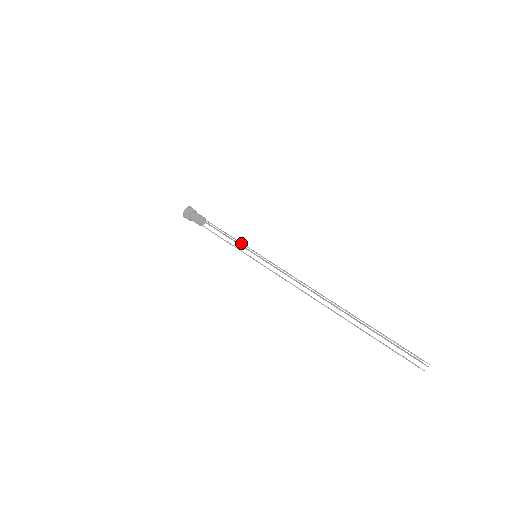
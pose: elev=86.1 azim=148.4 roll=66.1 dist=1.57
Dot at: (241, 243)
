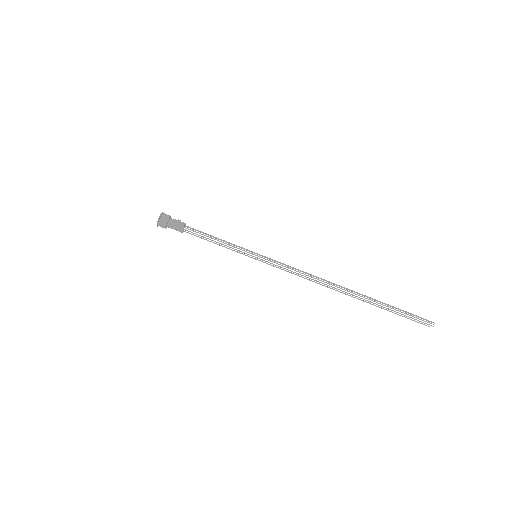
Dot at: (236, 246)
